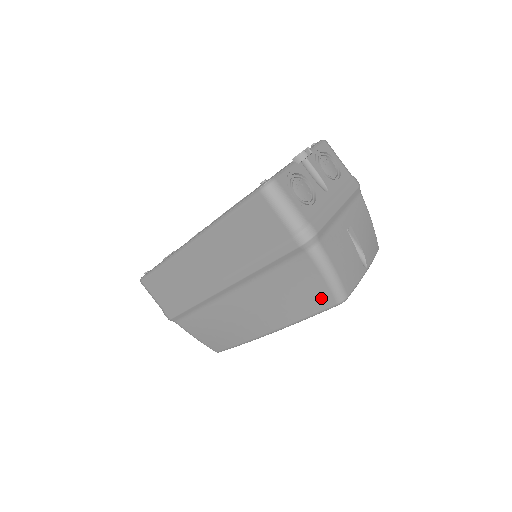
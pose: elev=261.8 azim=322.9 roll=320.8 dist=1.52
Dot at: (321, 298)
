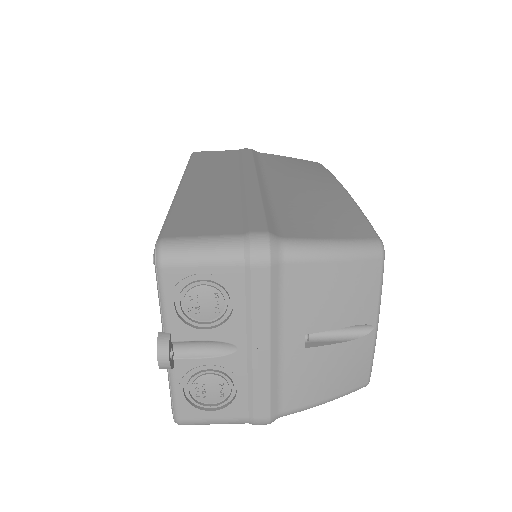
Dot at: (308, 162)
